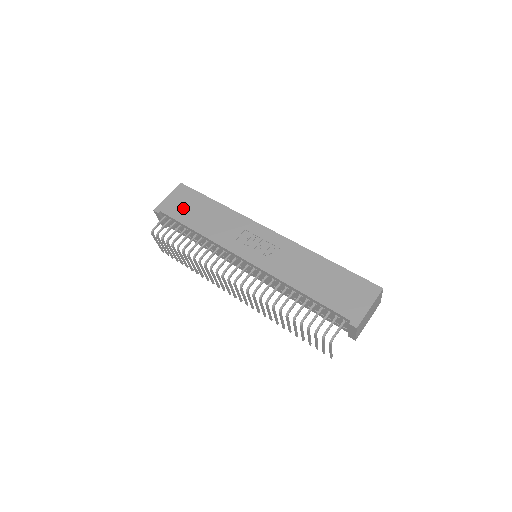
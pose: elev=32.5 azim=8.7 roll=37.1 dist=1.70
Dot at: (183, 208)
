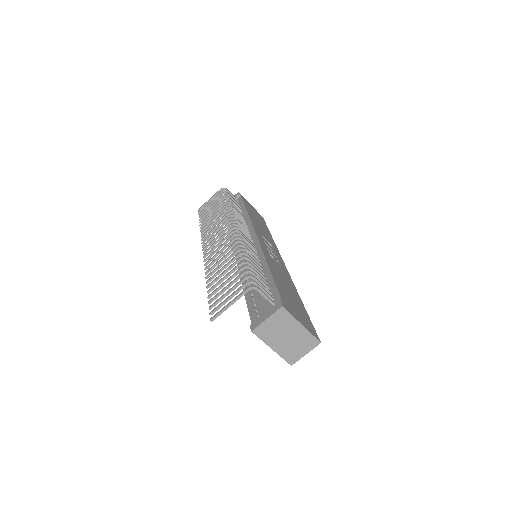
Dot at: (253, 211)
